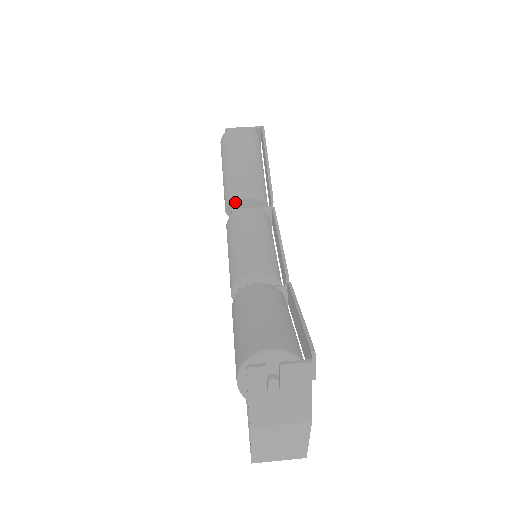
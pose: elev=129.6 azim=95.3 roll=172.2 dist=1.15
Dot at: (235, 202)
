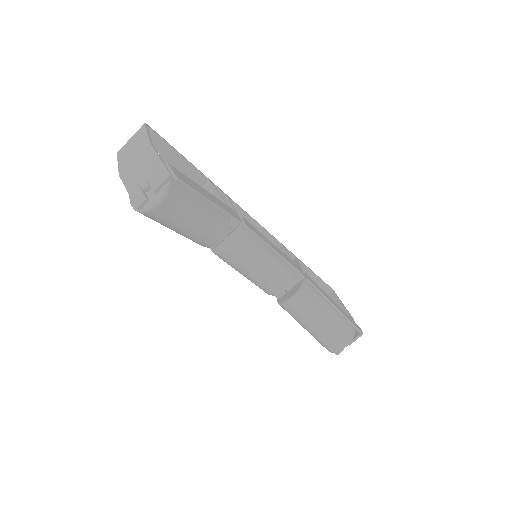
Dot at: (212, 246)
